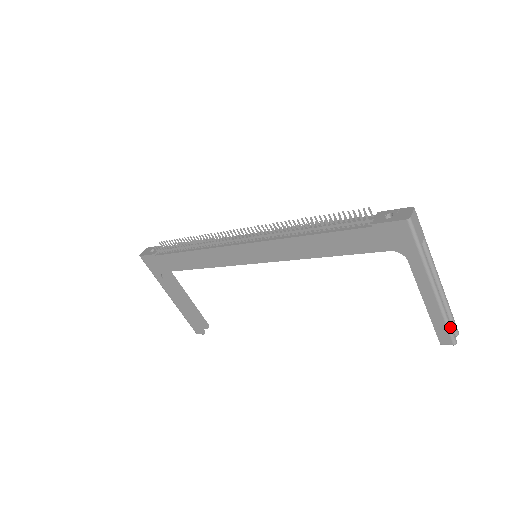
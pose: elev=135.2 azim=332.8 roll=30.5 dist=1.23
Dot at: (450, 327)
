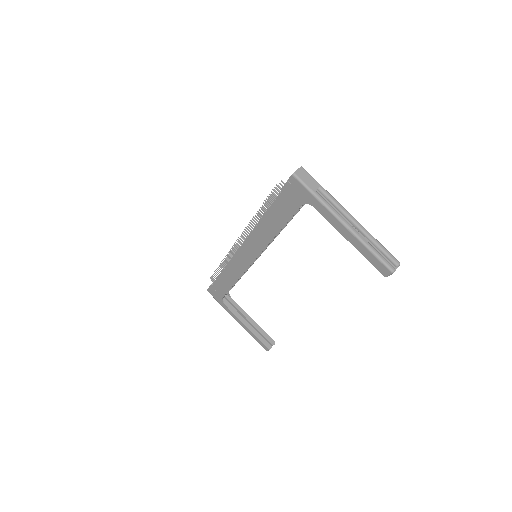
Dot at: (378, 256)
